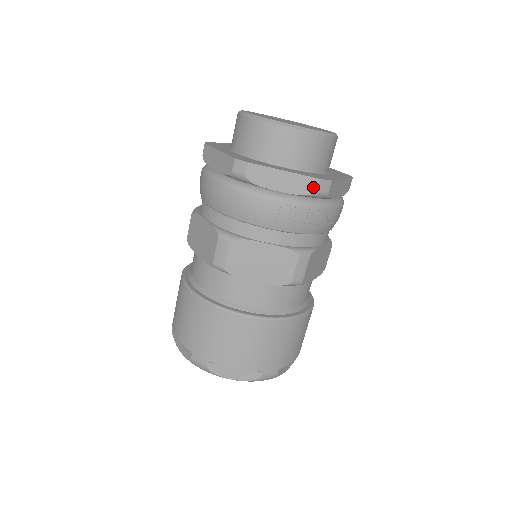
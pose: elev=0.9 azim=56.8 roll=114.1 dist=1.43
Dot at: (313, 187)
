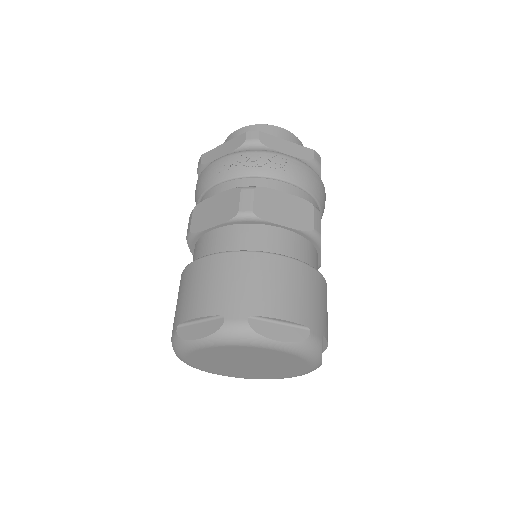
Dot at: (243, 139)
